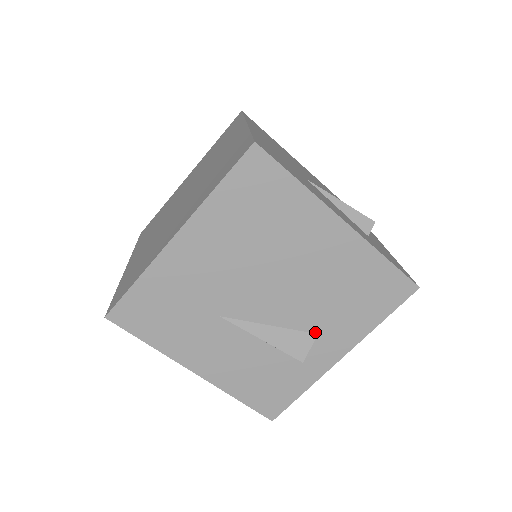
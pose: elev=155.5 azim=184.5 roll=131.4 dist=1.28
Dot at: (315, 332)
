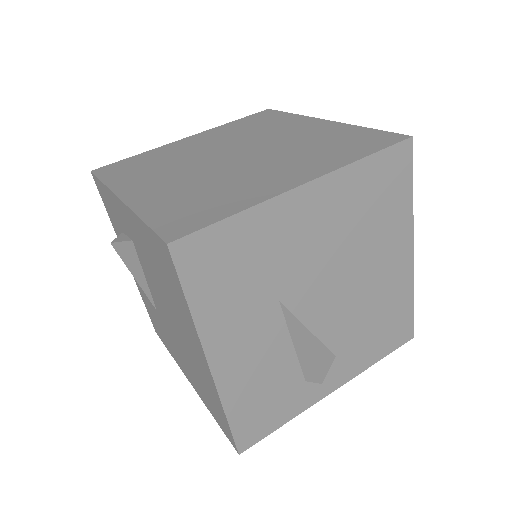
Dot at: (335, 353)
